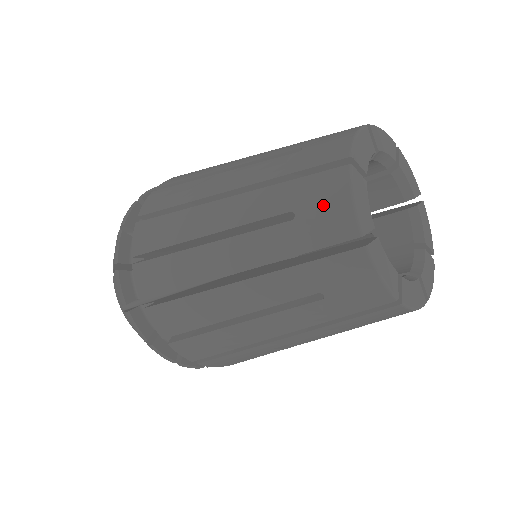
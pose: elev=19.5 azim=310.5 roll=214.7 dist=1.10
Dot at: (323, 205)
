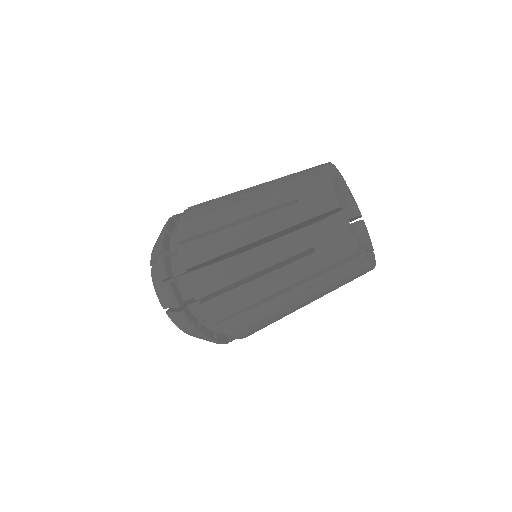
Dot at: (332, 240)
